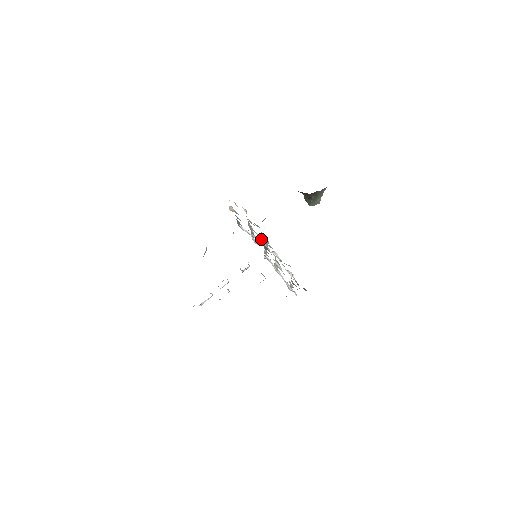
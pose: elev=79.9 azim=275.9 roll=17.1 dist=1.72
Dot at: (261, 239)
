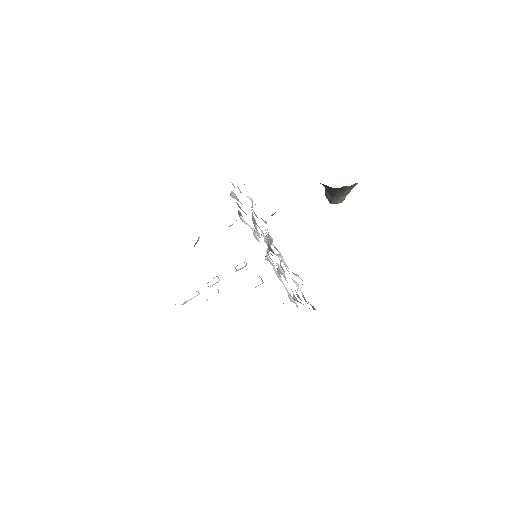
Dot at: (265, 236)
